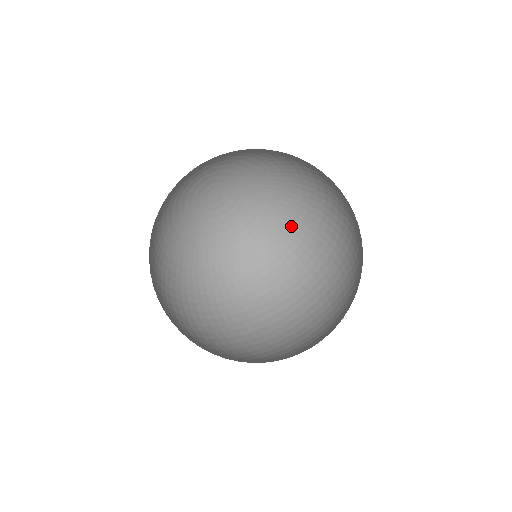
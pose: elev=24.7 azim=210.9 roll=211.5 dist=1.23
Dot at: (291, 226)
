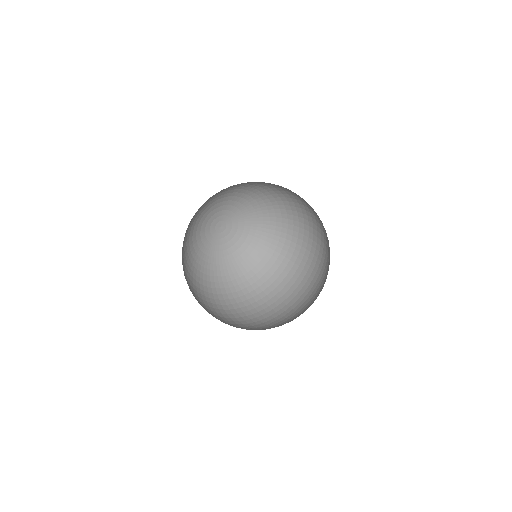
Dot at: (265, 265)
